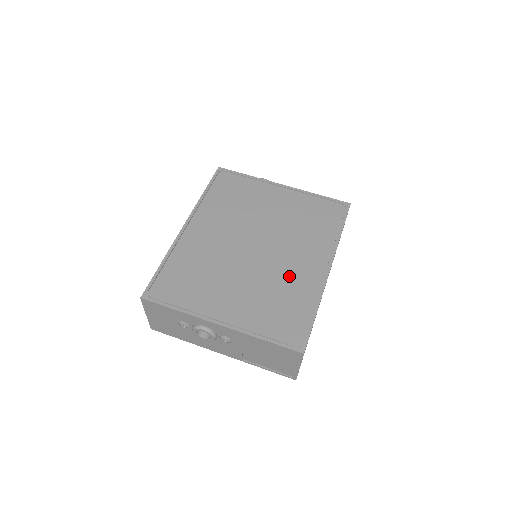
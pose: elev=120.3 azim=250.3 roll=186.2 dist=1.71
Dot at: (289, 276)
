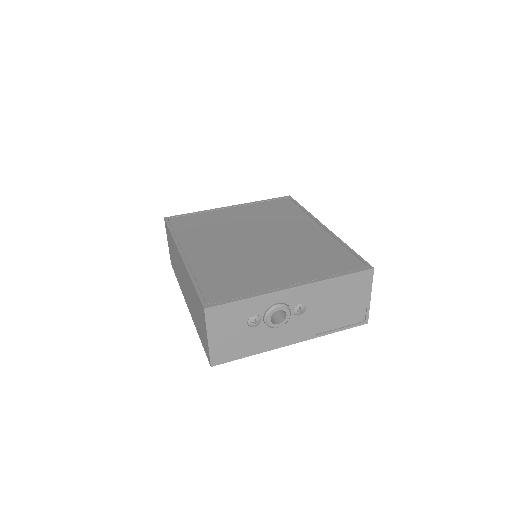
Dot at: (303, 241)
